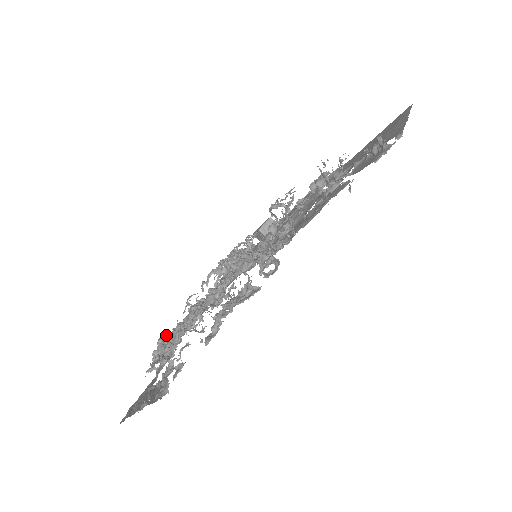
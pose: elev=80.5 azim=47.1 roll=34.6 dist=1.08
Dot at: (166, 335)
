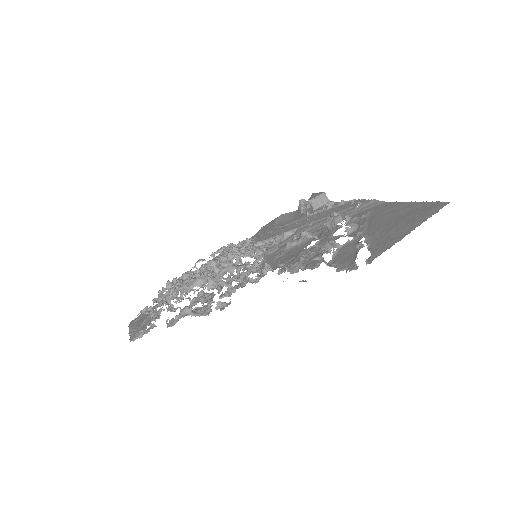
Dot at: (174, 280)
